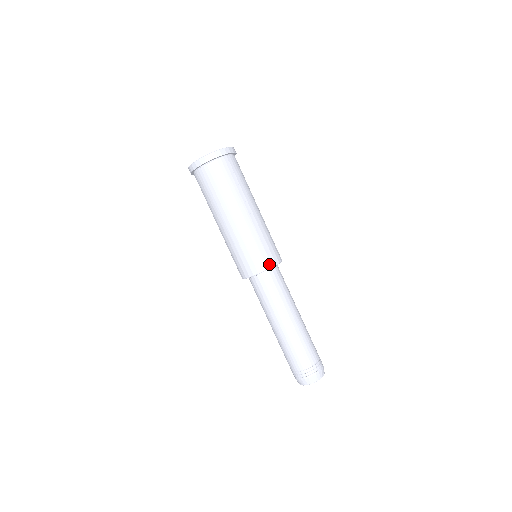
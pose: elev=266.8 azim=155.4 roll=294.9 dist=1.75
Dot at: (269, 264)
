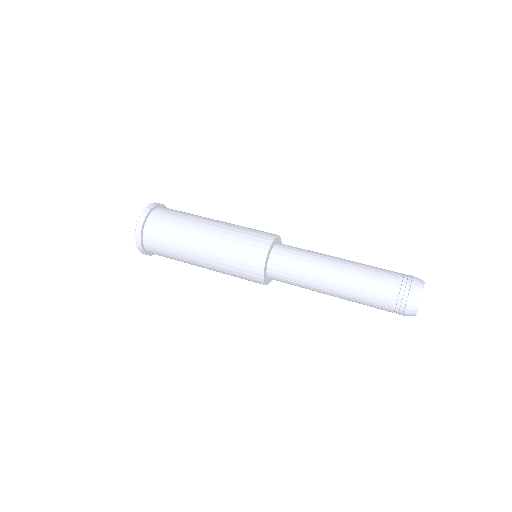
Dot at: (267, 242)
